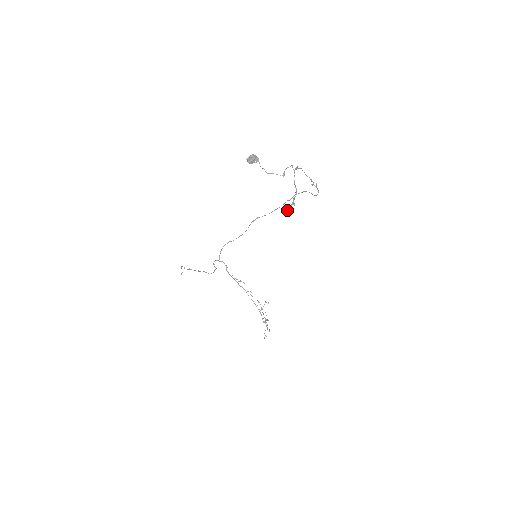
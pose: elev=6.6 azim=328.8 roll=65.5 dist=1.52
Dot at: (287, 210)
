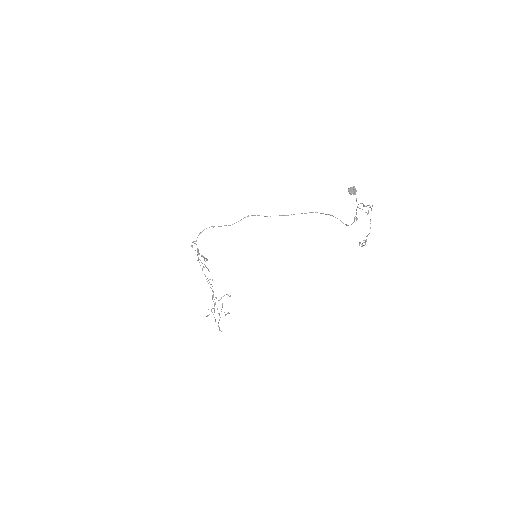
Dot at: (359, 244)
